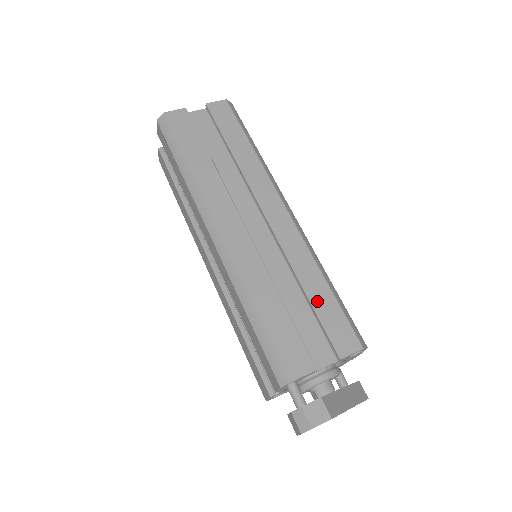
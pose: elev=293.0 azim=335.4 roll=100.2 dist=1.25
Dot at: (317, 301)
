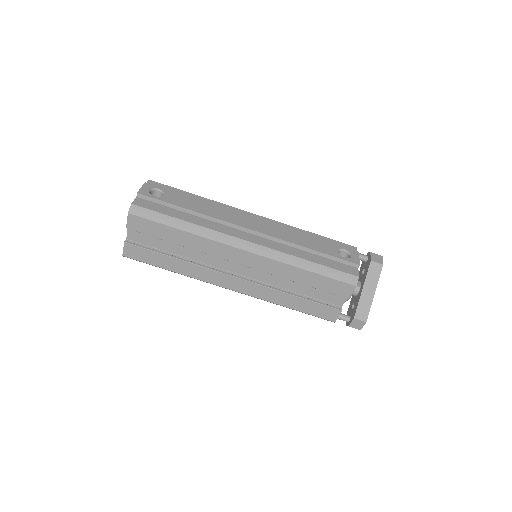
Dot at: (312, 284)
